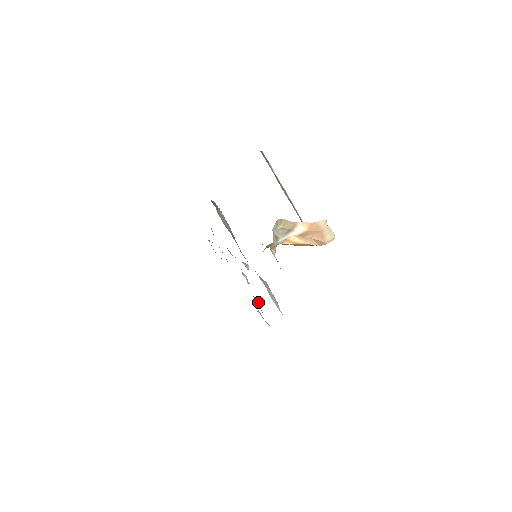
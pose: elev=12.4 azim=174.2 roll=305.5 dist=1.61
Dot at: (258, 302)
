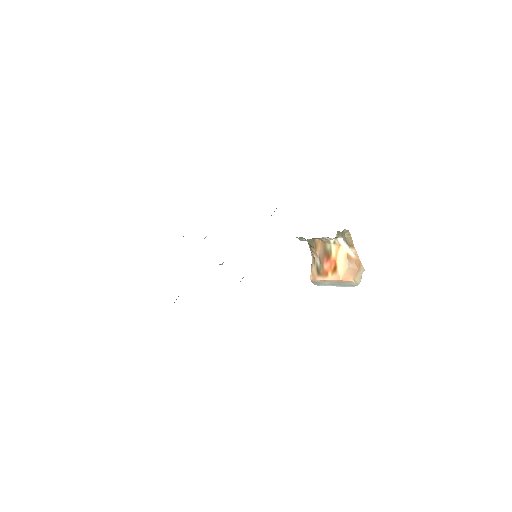
Dot at: occluded
